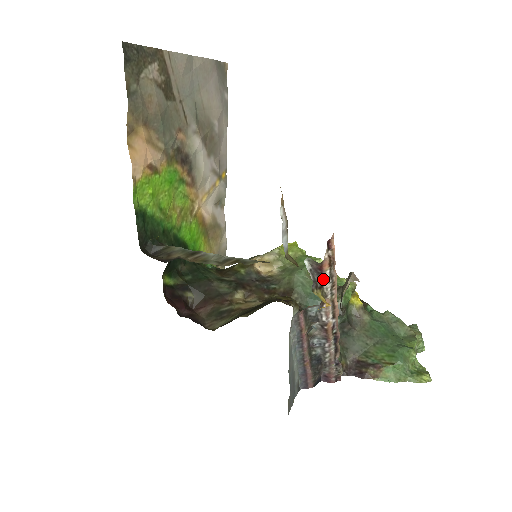
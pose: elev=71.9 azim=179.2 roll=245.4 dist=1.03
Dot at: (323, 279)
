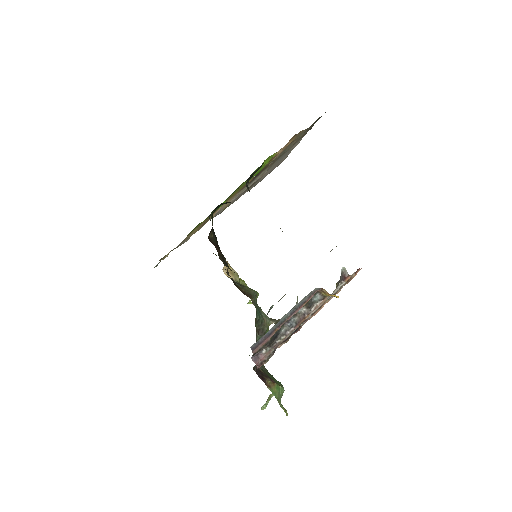
Dot at: (340, 285)
